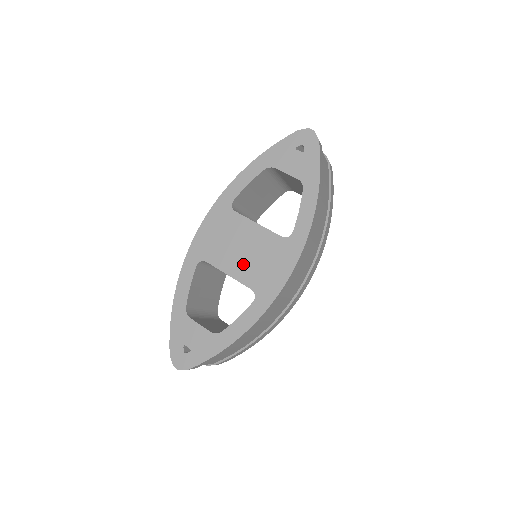
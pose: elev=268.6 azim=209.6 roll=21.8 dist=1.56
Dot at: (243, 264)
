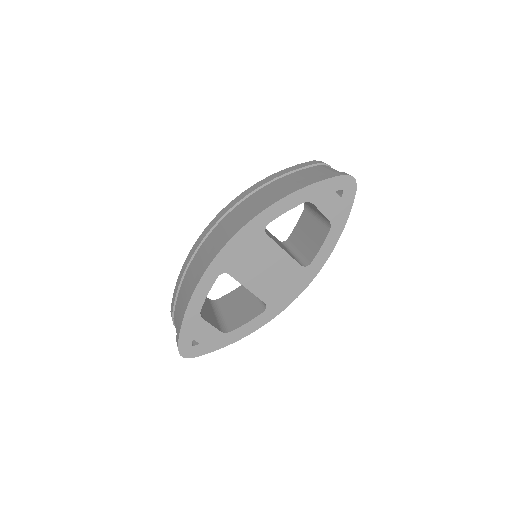
Dot at: (263, 282)
